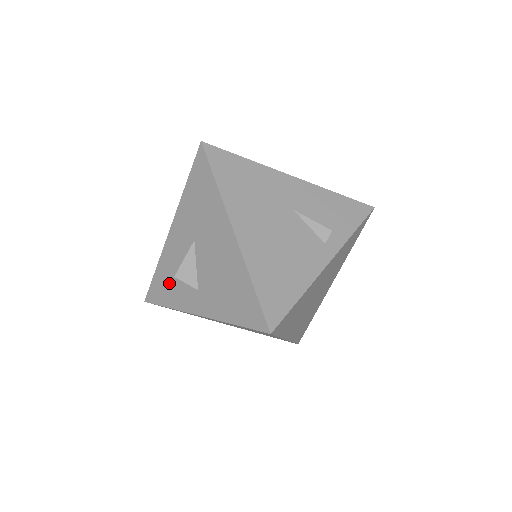
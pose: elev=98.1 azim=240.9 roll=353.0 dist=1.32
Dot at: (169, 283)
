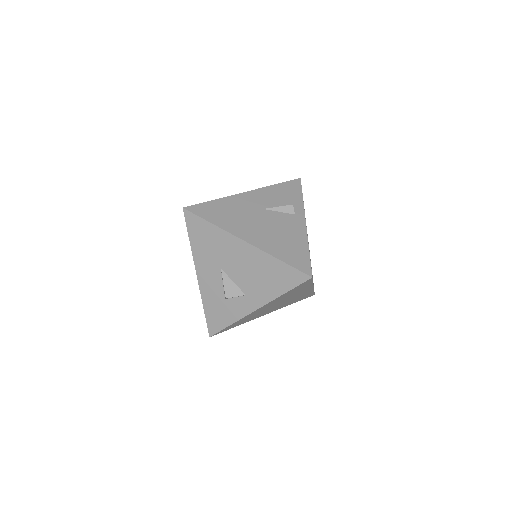
Dot at: (221, 309)
